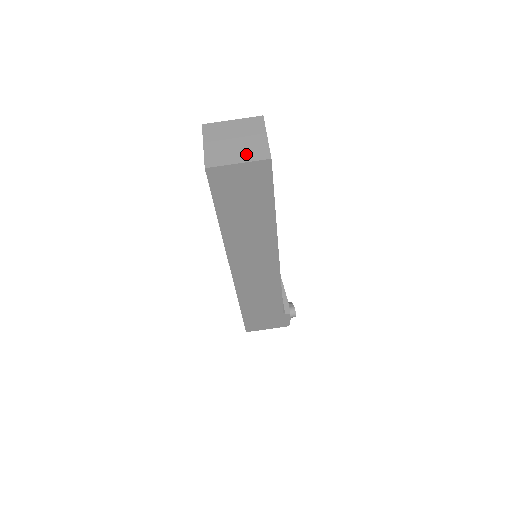
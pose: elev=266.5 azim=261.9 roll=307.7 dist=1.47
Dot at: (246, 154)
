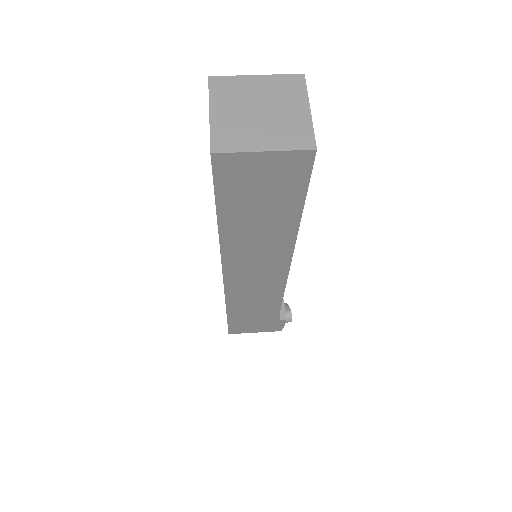
Dot at: (277, 136)
